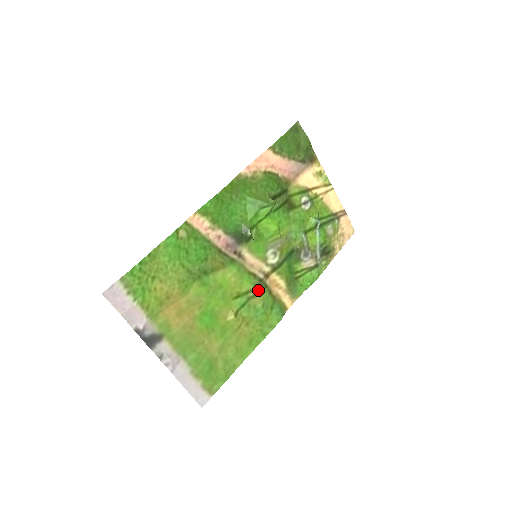
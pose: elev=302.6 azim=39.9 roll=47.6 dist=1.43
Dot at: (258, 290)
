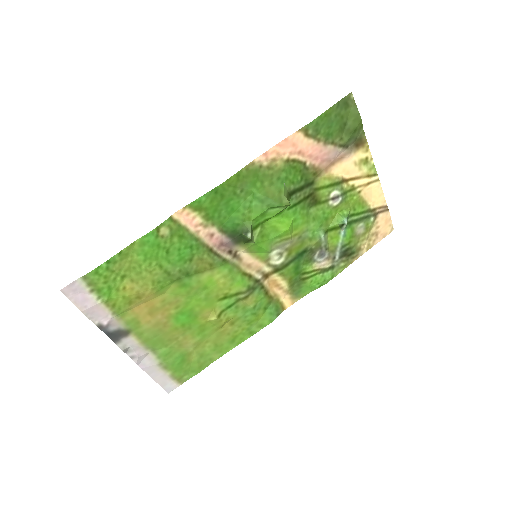
Dot at: (251, 292)
